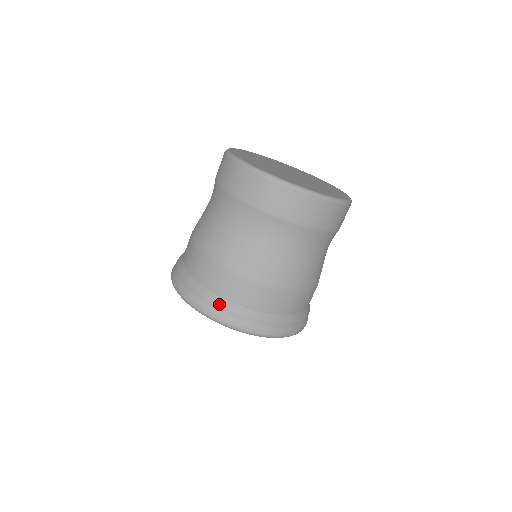
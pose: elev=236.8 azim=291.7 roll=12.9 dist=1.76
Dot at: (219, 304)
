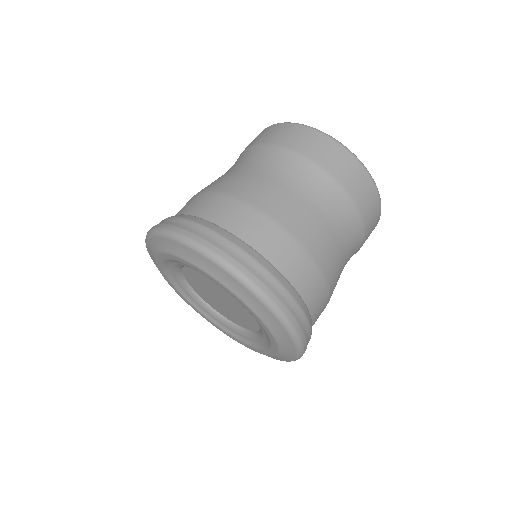
Dot at: (265, 267)
